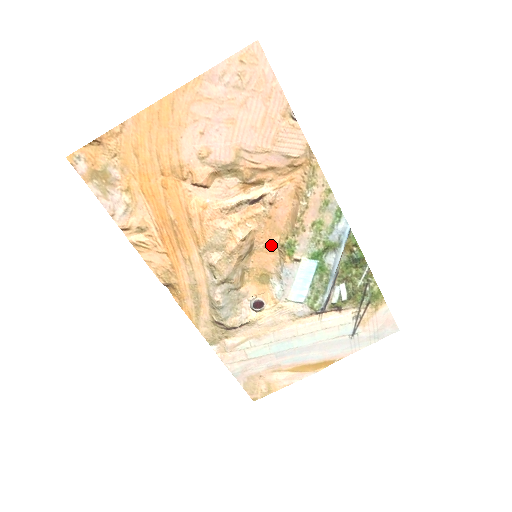
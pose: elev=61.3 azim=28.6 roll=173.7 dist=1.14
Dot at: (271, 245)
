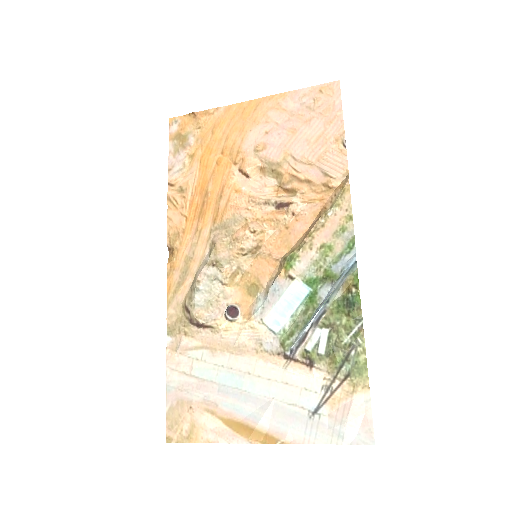
Dot at: (276, 256)
